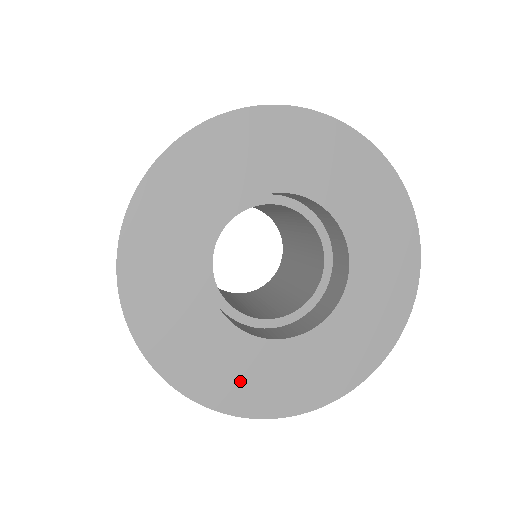
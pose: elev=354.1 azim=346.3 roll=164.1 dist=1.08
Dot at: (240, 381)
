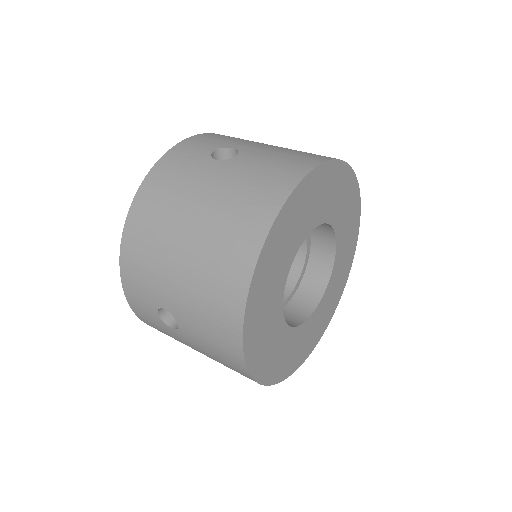
Dot at: (288, 358)
